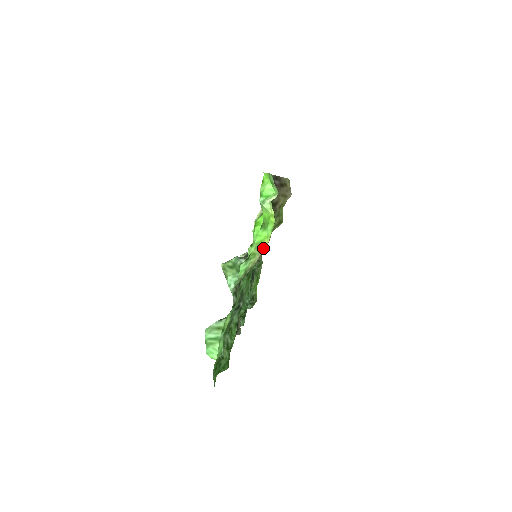
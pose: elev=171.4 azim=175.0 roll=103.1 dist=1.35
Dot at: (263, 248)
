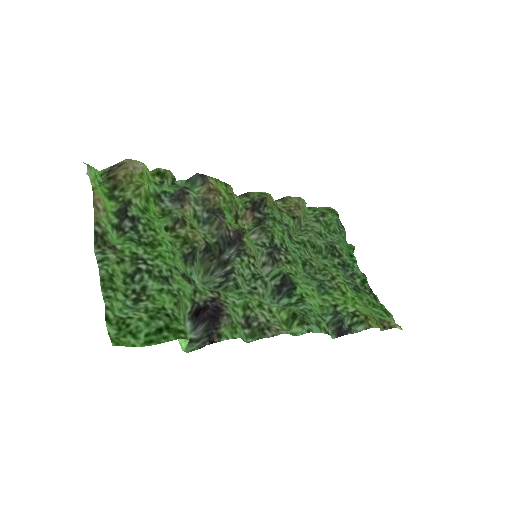
Dot at: (103, 205)
